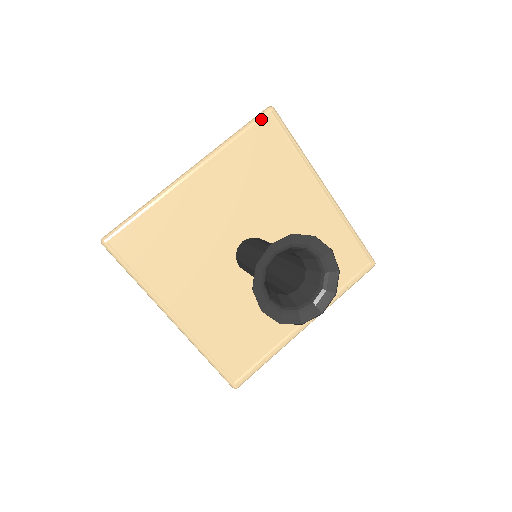
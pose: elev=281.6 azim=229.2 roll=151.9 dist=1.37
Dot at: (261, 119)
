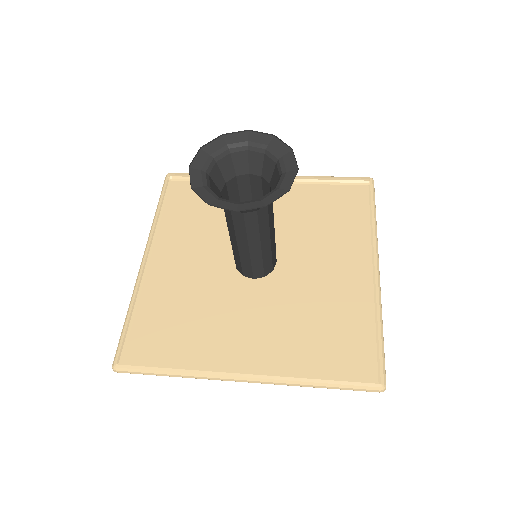
Dot at: (357, 186)
